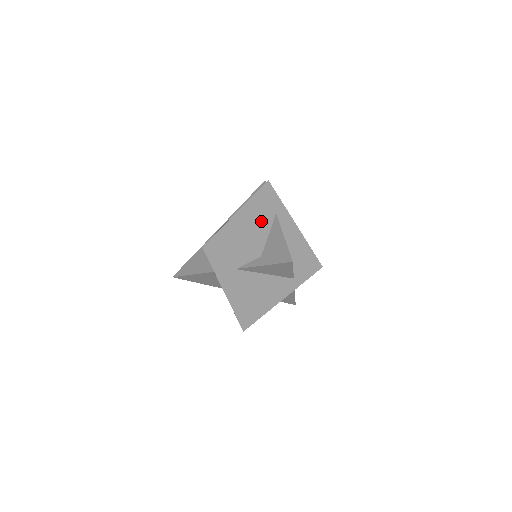
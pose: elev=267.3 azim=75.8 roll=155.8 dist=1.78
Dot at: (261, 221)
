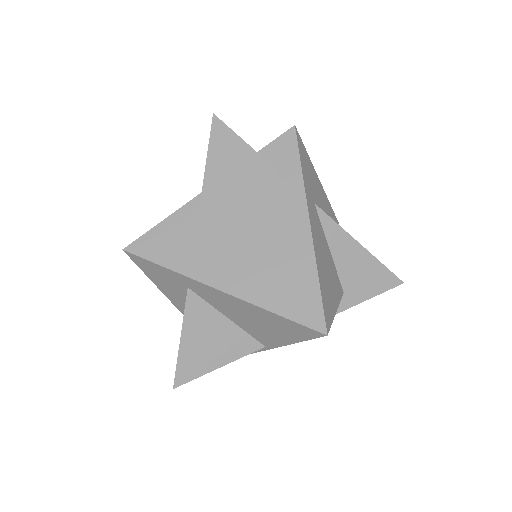
Dot at: occluded
